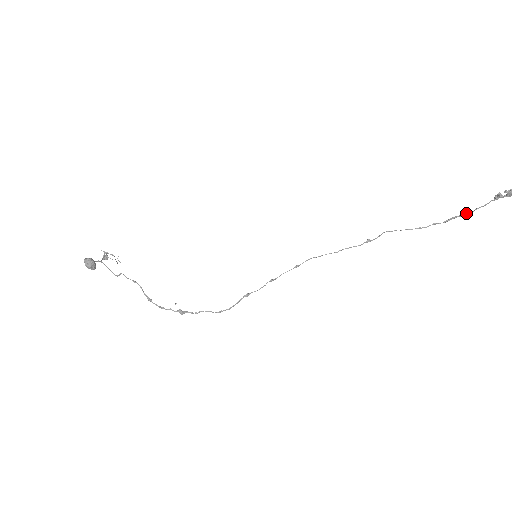
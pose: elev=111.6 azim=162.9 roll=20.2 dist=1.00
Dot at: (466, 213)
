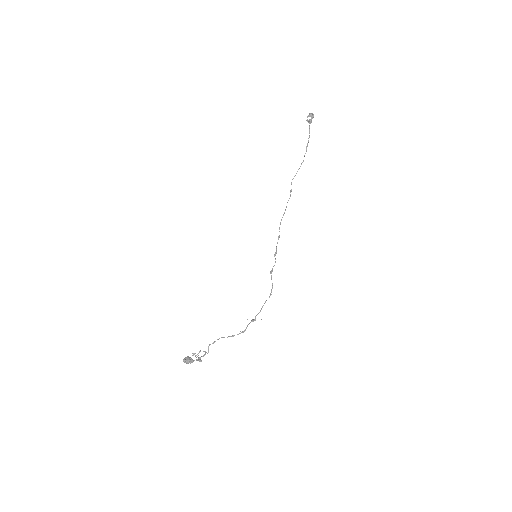
Dot at: occluded
